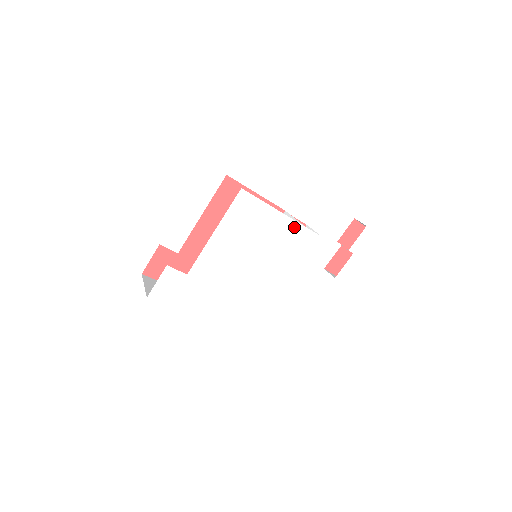
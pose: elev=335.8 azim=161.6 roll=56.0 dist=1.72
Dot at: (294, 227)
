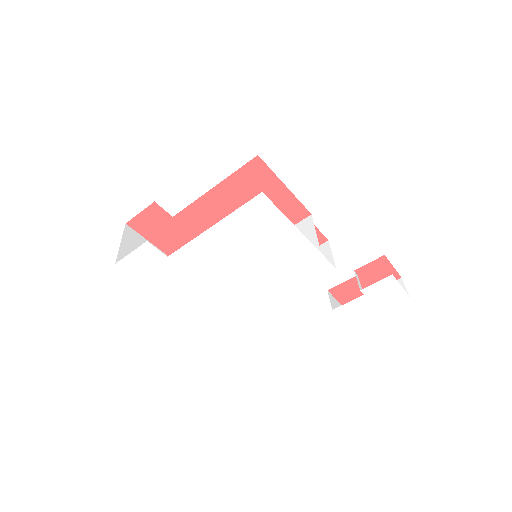
Dot at: (308, 250)
